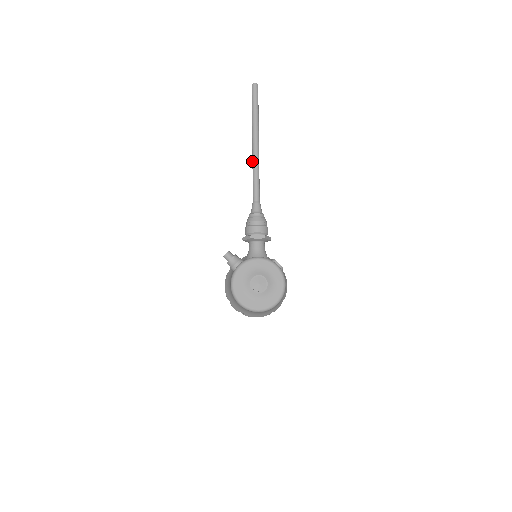
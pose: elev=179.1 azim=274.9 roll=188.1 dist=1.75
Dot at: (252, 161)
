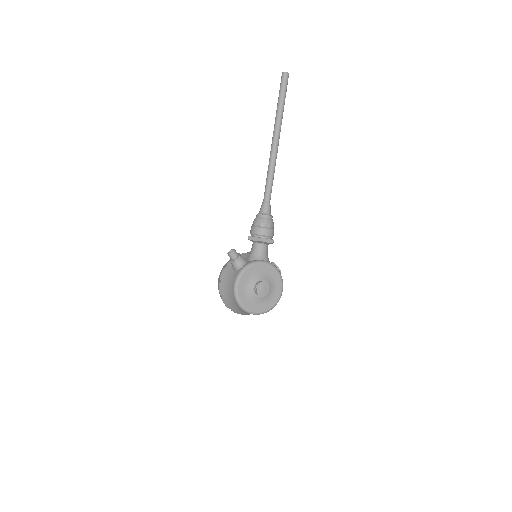
Dot at: (270, 157)
